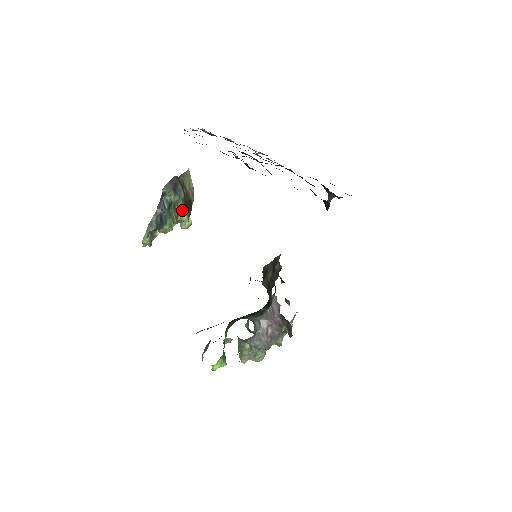
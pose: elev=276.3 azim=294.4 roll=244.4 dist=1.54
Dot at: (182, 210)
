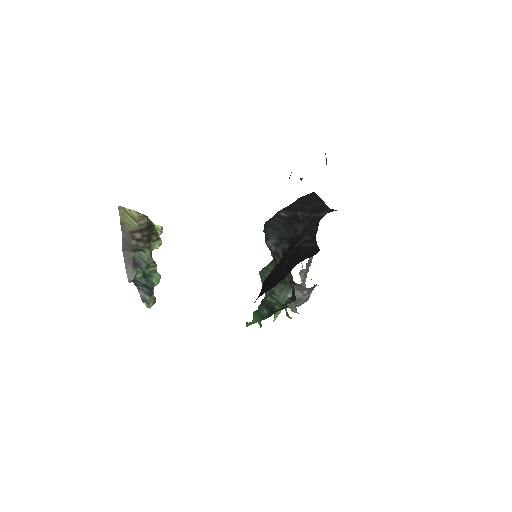
Dot at: (151, 249)
